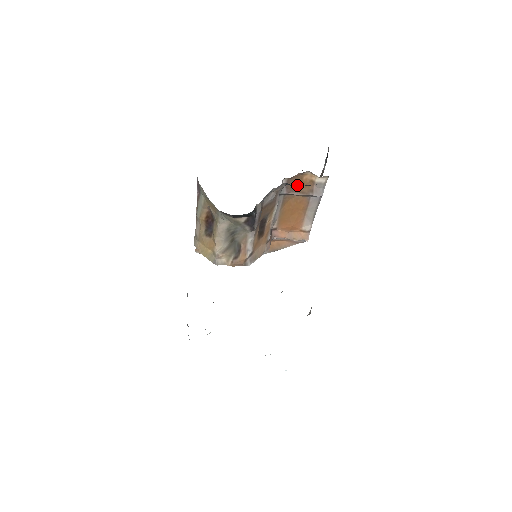
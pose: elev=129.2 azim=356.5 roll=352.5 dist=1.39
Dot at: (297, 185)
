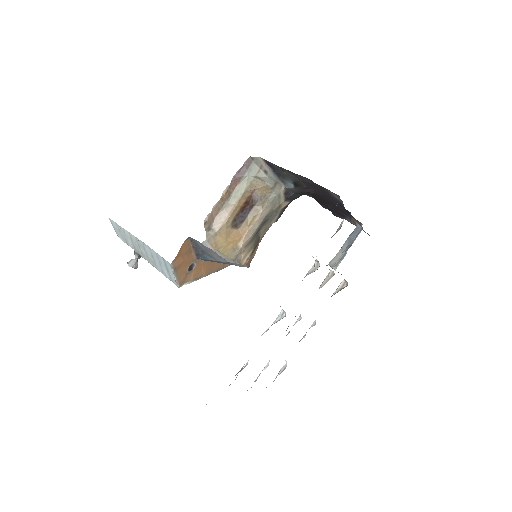
Dot at: occluded
